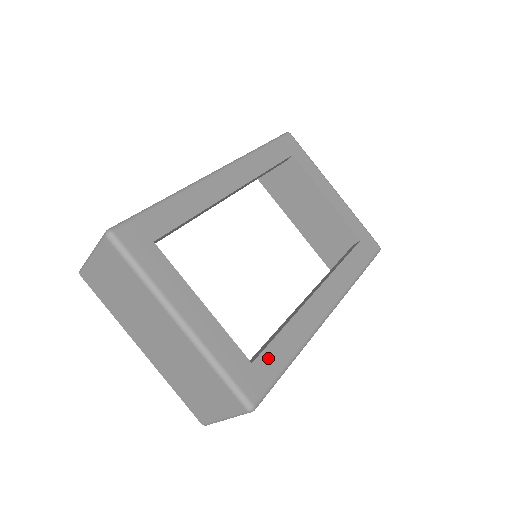
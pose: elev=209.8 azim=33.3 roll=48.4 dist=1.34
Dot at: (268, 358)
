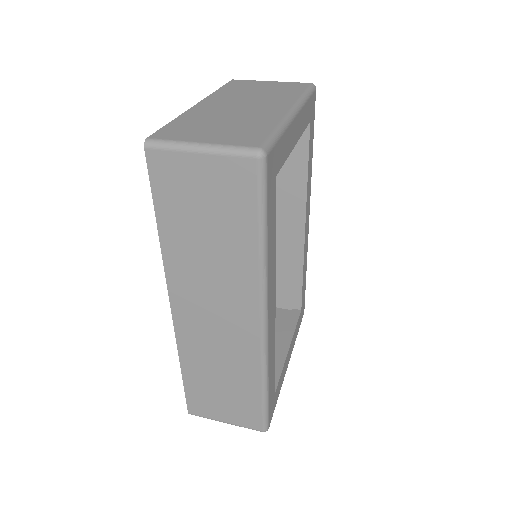
Dot at: (303, 296)
